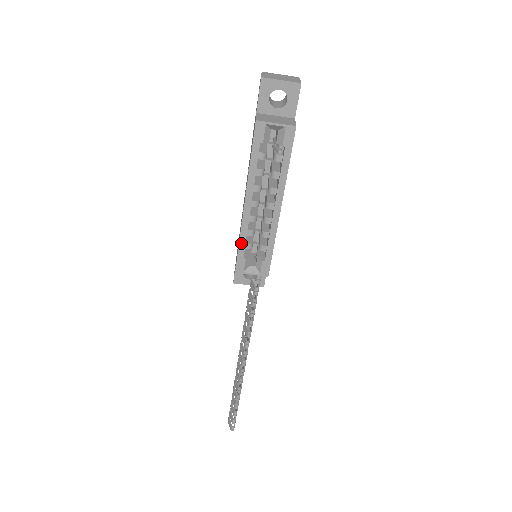
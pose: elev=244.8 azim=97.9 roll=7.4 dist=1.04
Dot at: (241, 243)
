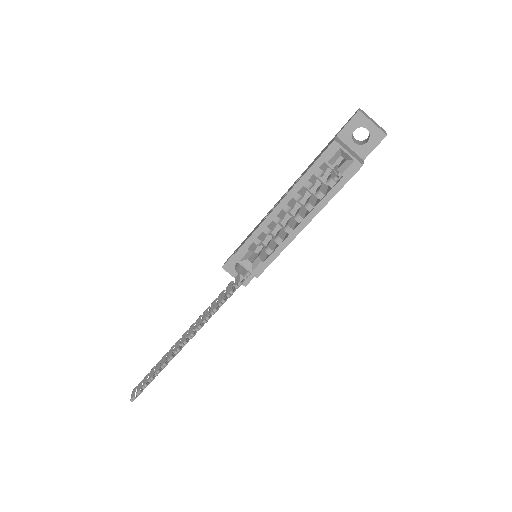
Dot at: (254, 235)
